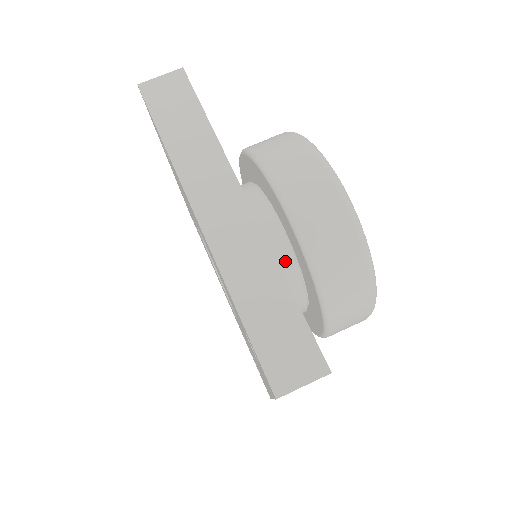
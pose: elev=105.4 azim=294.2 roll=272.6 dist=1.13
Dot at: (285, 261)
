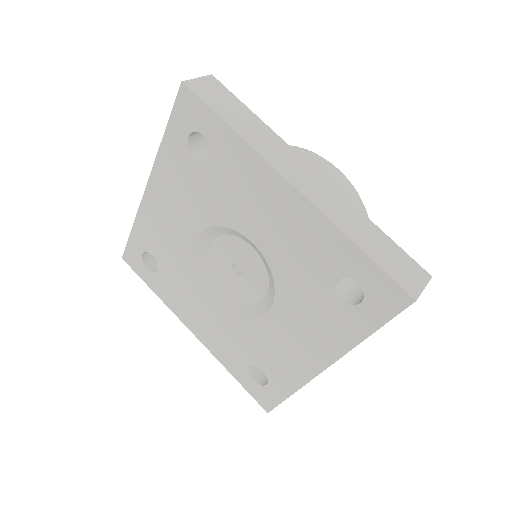
Dot at: occluded
